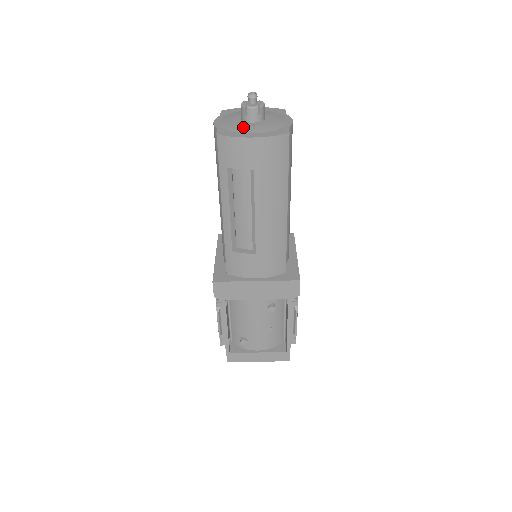
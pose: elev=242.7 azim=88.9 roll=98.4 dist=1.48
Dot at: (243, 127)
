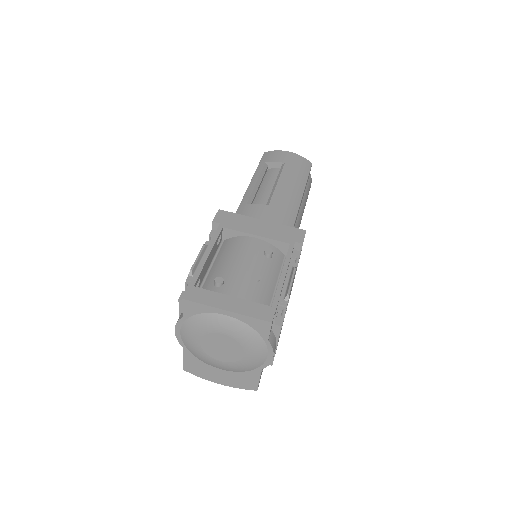
Dot at: occluded
